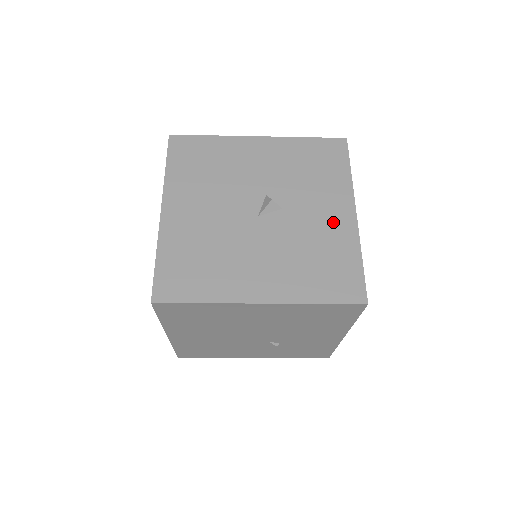
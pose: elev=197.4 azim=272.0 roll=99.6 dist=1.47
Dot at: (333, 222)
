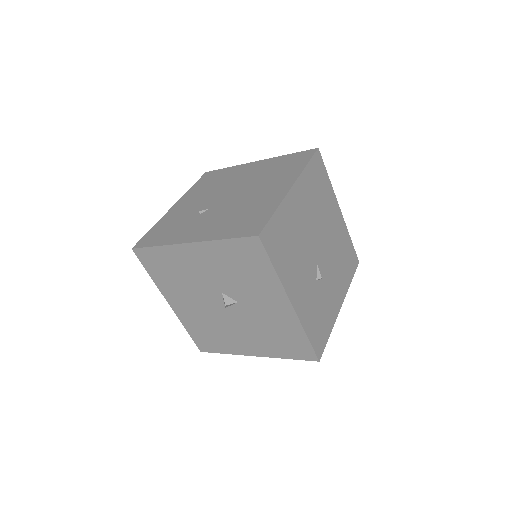
Dot at: (277, 312)
